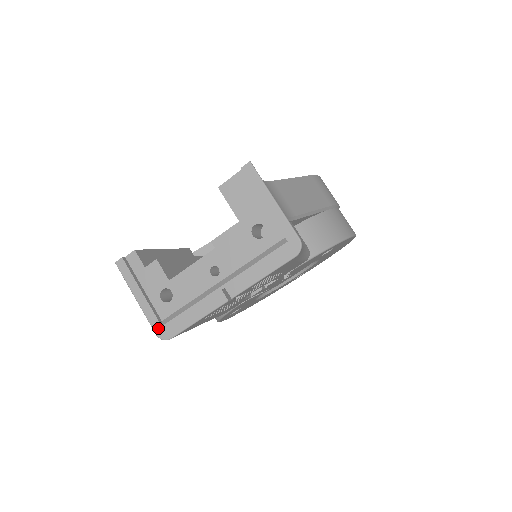
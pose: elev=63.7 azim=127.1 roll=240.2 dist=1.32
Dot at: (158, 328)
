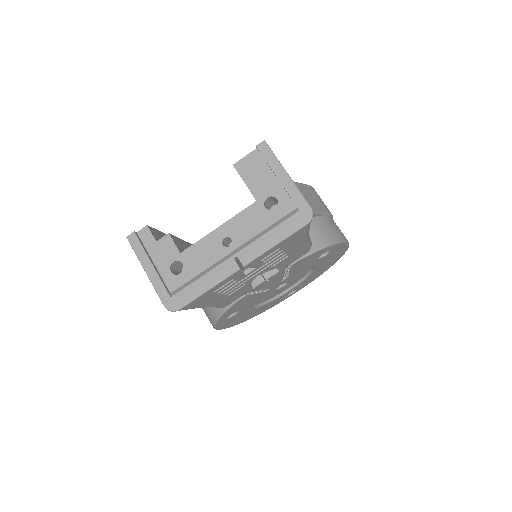
Dot at: (167, 299)
